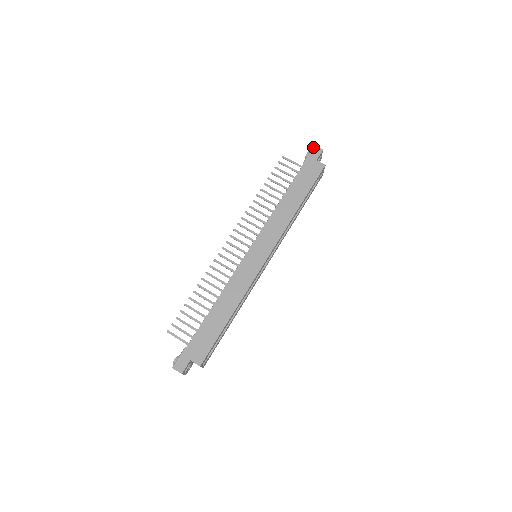
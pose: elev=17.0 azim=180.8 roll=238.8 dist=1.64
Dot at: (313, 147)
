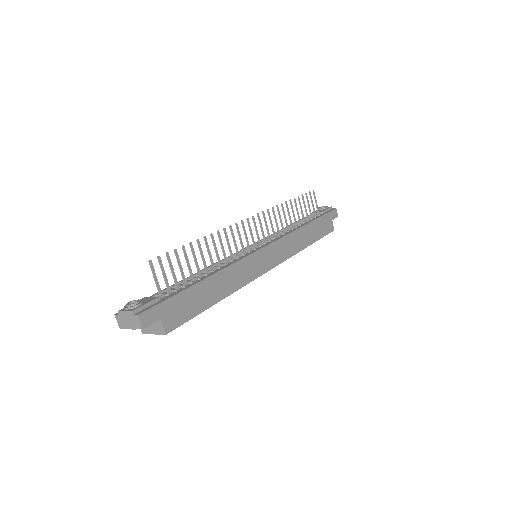
Dot at: occluded
